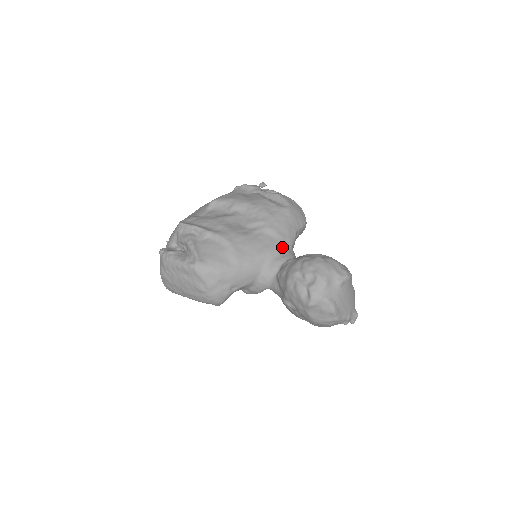
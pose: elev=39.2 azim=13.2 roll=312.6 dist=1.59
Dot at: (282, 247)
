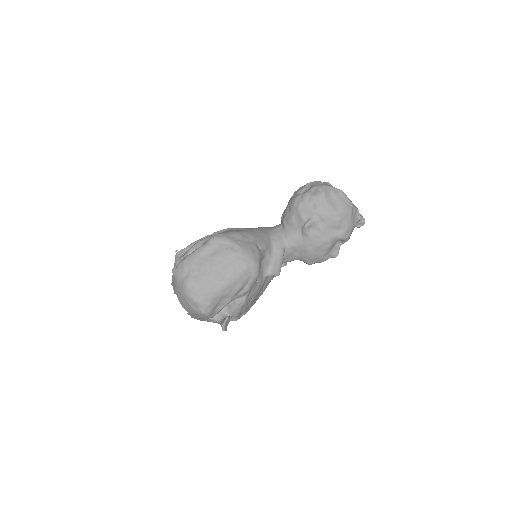
Dot at: occluded
